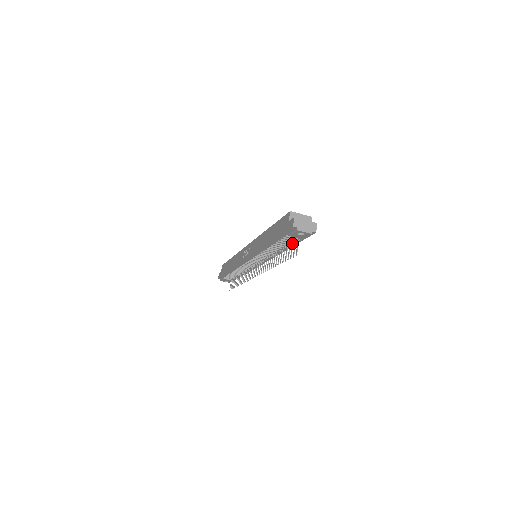
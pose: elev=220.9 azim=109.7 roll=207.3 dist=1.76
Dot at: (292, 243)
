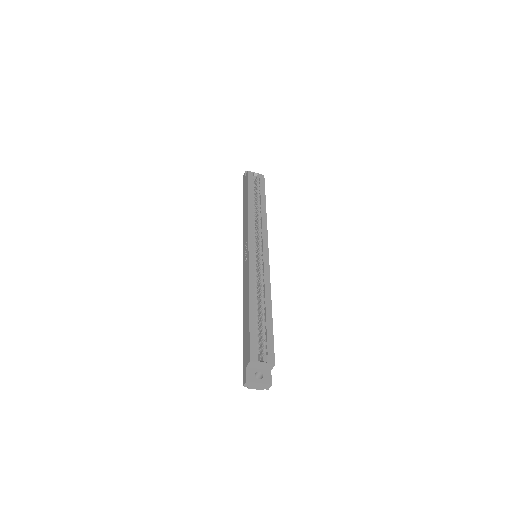
Dot at: occluded
